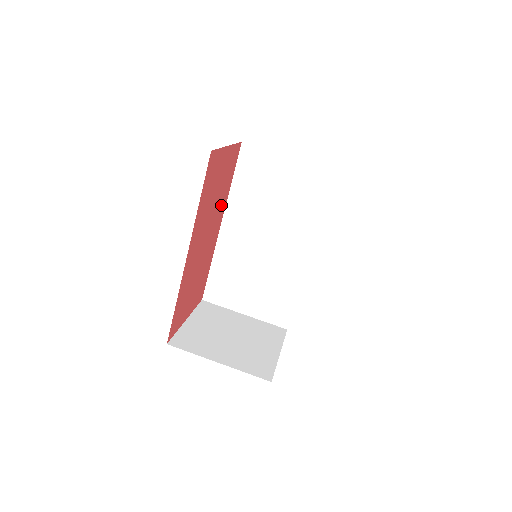
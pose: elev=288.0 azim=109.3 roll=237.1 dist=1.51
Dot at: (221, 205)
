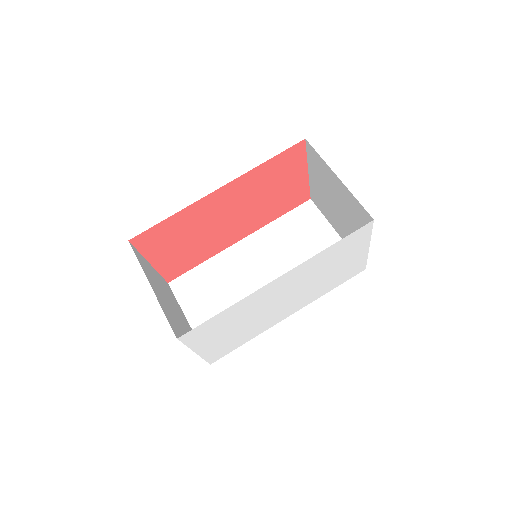
Dot at: (259, 218)
